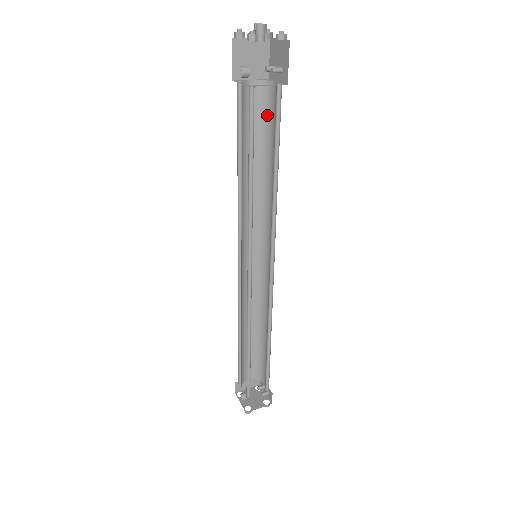
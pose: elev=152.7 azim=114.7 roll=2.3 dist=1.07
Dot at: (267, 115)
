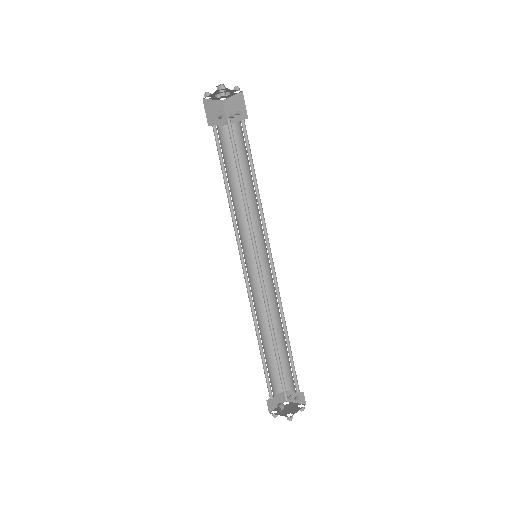
Dot at: occluded
